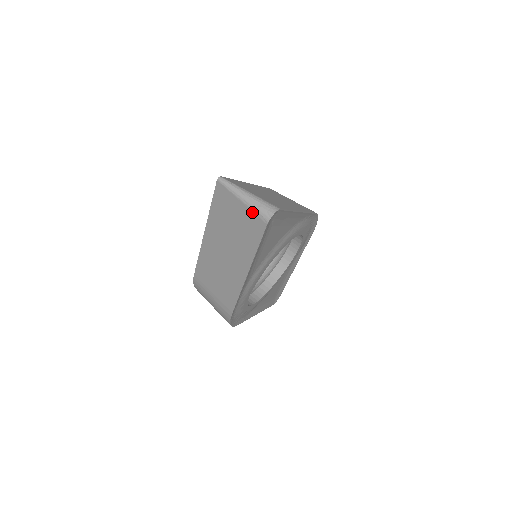
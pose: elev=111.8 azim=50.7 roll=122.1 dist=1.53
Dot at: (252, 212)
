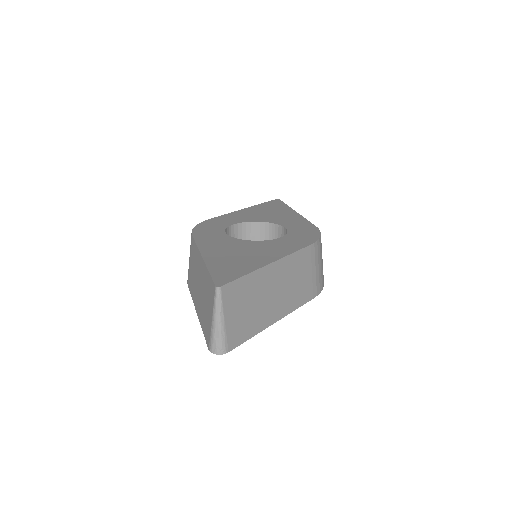
Dot at: (210, 332)
